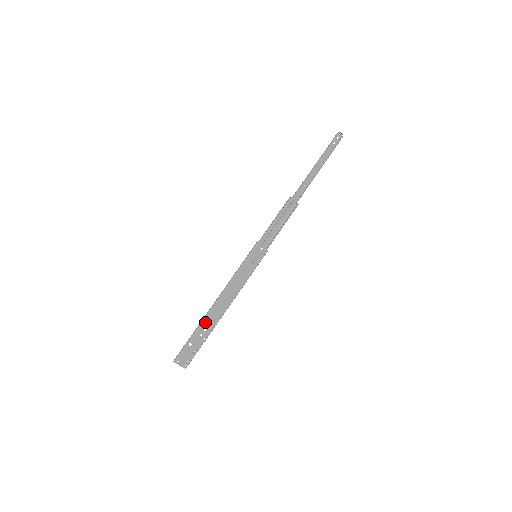
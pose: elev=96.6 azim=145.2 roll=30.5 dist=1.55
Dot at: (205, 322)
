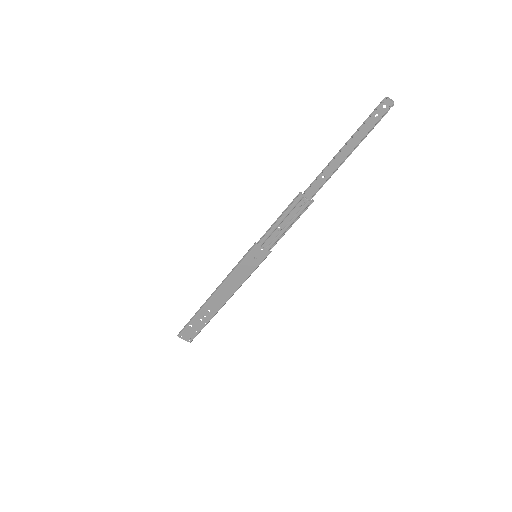
Dot at: (203, 310)
